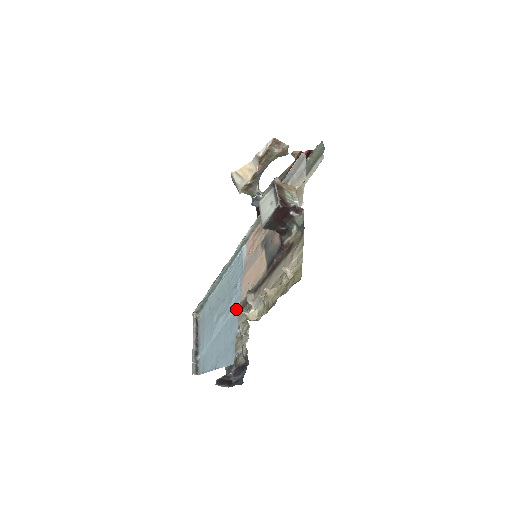
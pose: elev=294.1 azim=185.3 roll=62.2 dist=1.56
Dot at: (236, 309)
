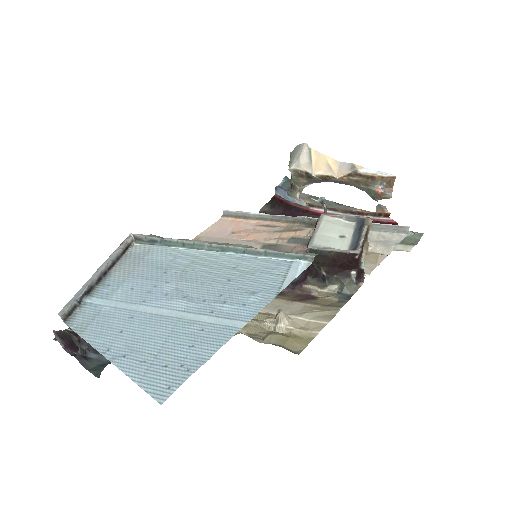
Dot at: (227, 327)
